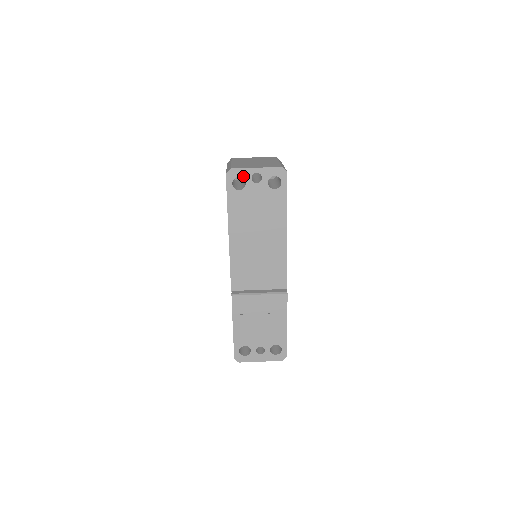
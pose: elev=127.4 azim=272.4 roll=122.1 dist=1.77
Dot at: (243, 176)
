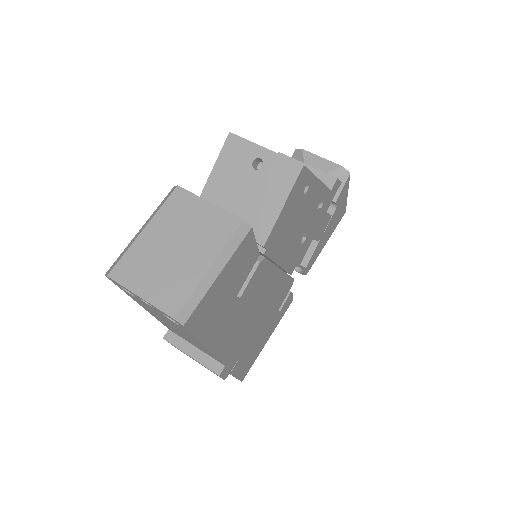
Dot at: (127, 290)
